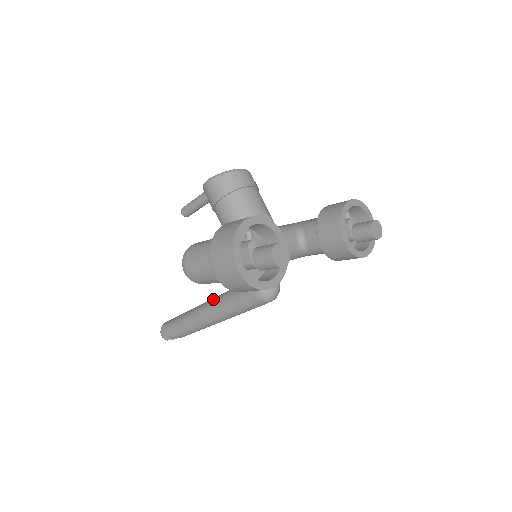
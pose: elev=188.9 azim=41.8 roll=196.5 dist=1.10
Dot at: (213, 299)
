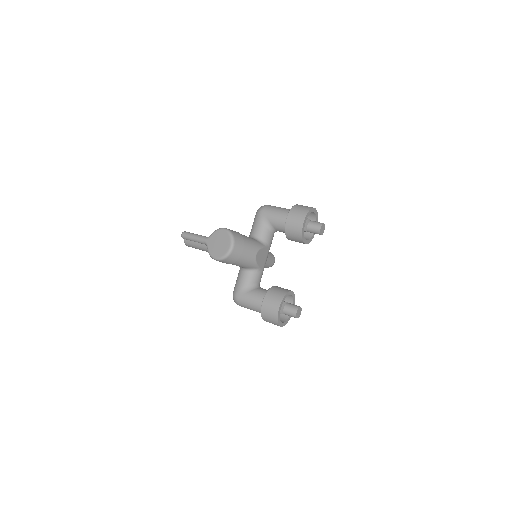
Dot at: occluded
